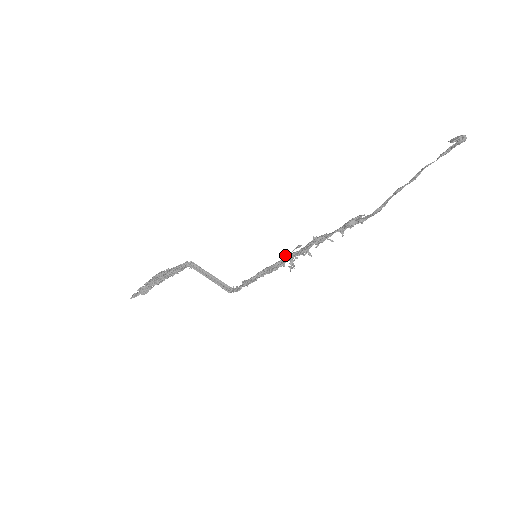
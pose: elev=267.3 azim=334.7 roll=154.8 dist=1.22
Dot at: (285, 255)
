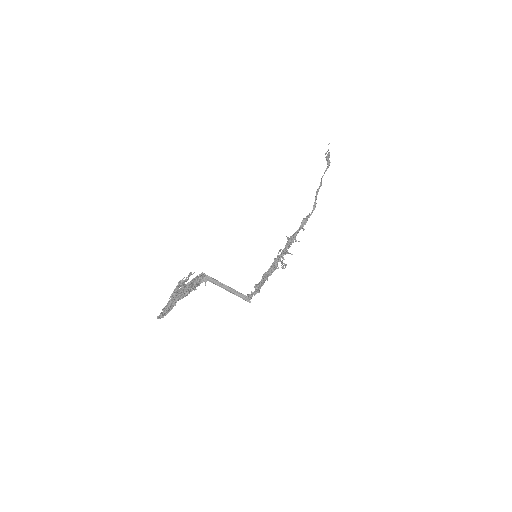
Dot at: (275, 258)
